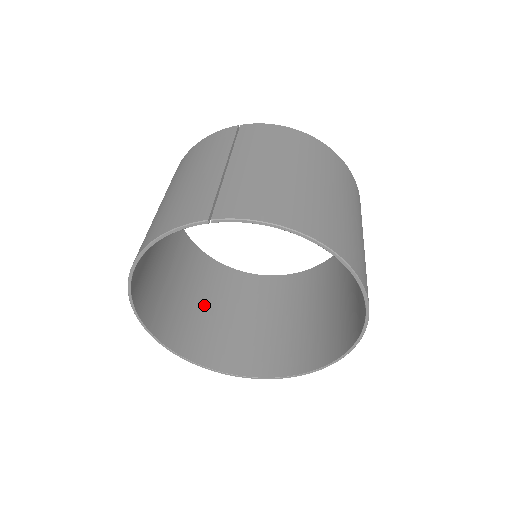
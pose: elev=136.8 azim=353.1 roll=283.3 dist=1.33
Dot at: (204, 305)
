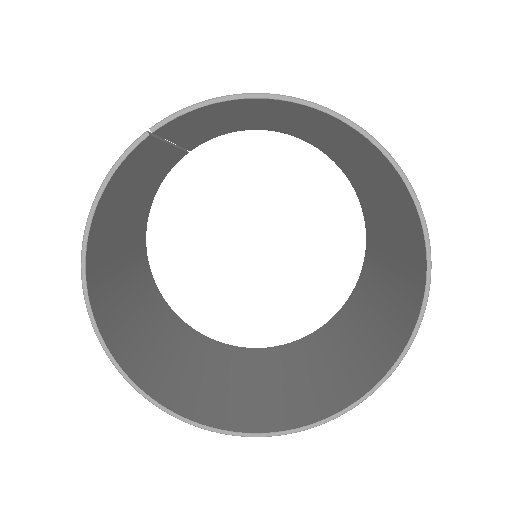
Dot at: (226, 378)
